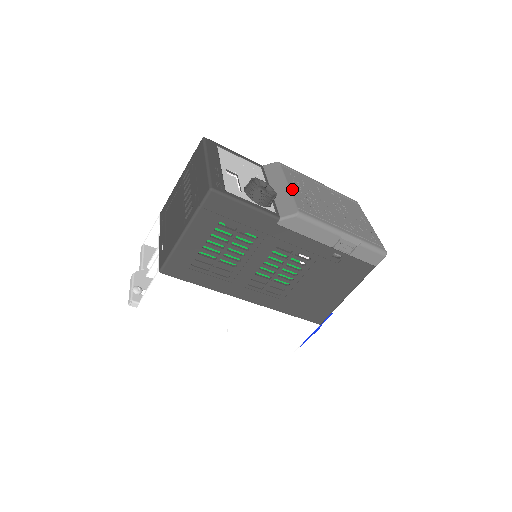
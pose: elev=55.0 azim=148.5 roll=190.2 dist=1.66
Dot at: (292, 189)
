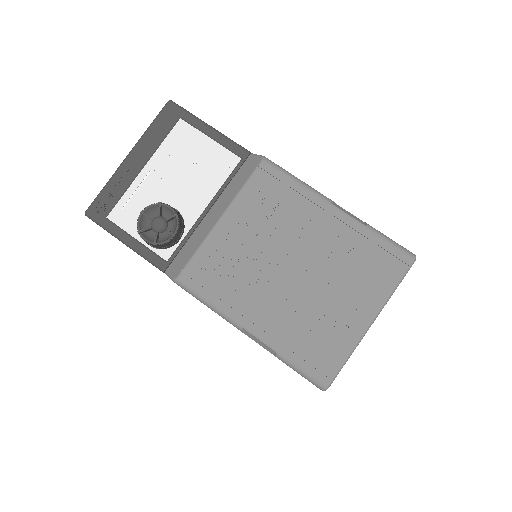
Dot at: (218, 229)
